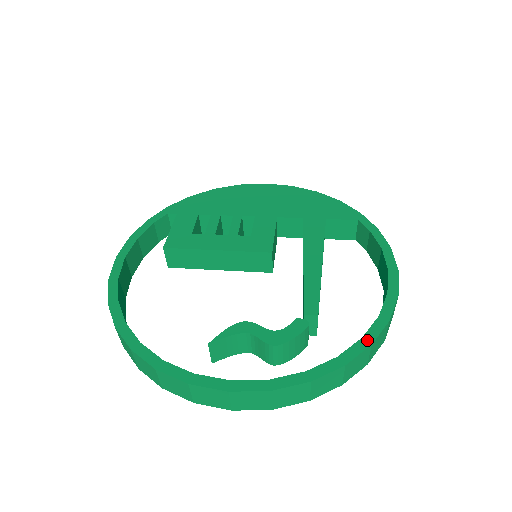
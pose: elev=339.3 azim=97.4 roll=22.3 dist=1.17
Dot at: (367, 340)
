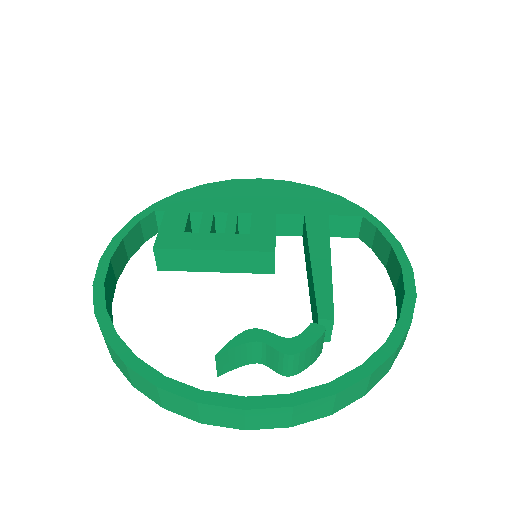
Dot at: (391, 345)
